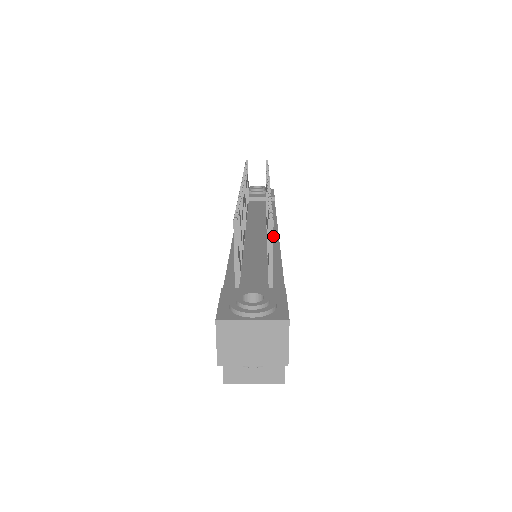
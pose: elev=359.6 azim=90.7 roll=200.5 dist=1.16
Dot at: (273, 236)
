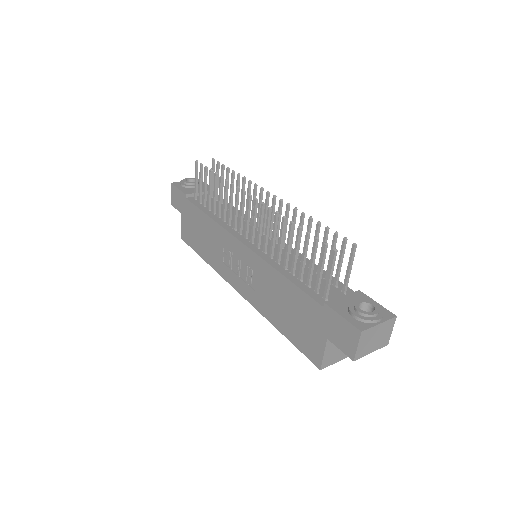
Dot at: occluded
